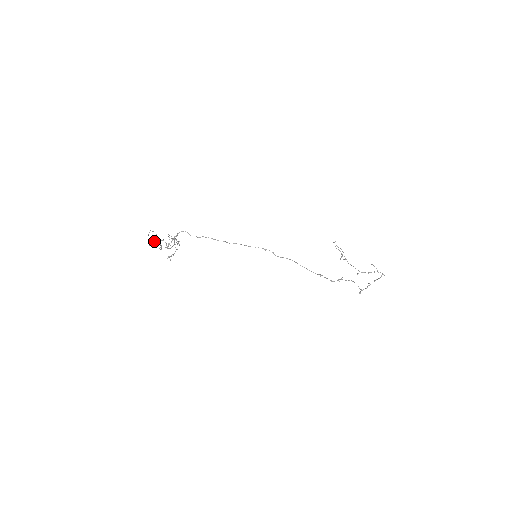
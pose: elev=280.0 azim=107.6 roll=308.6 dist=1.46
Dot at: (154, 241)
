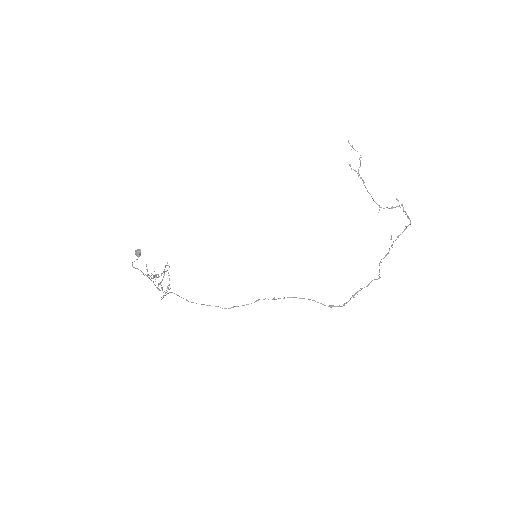
Dot at: (140, 252)
